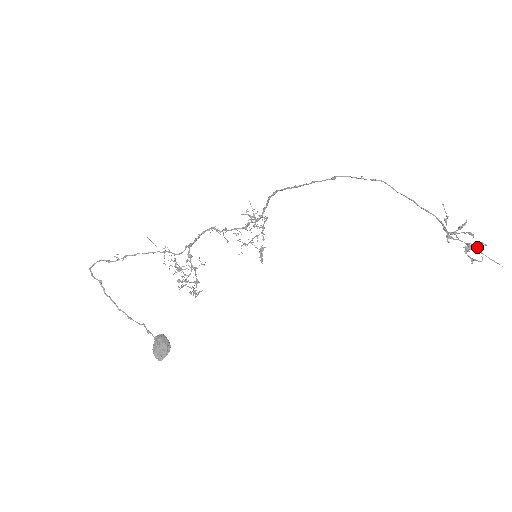
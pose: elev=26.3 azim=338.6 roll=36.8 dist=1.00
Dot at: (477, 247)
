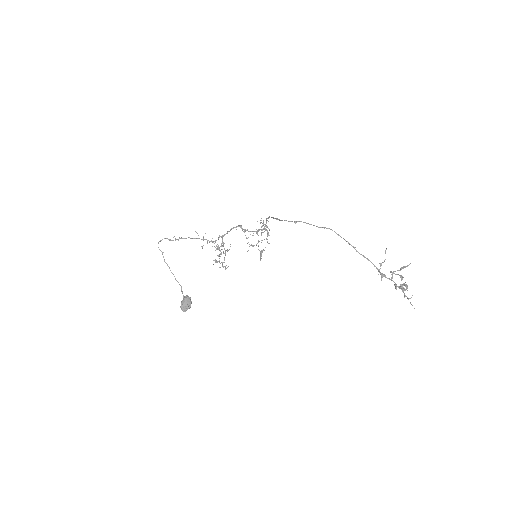
Dot at: (403, 288)
